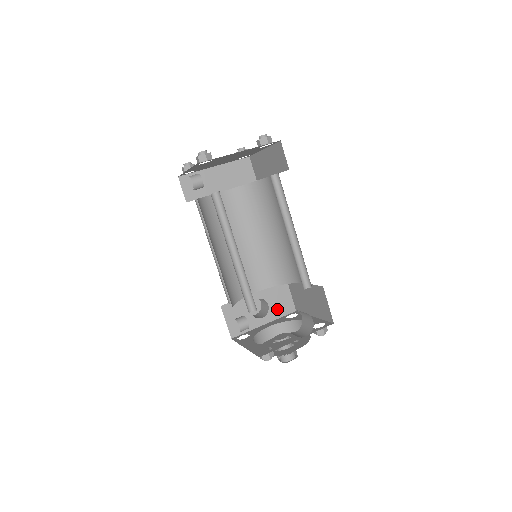
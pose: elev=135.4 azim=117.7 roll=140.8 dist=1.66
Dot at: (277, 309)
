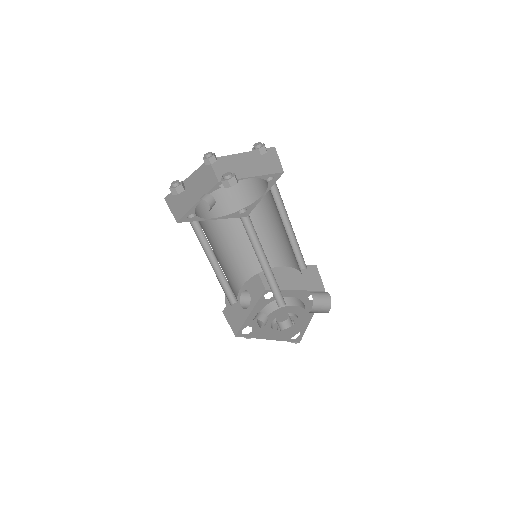
Dot at: (255, 294)
